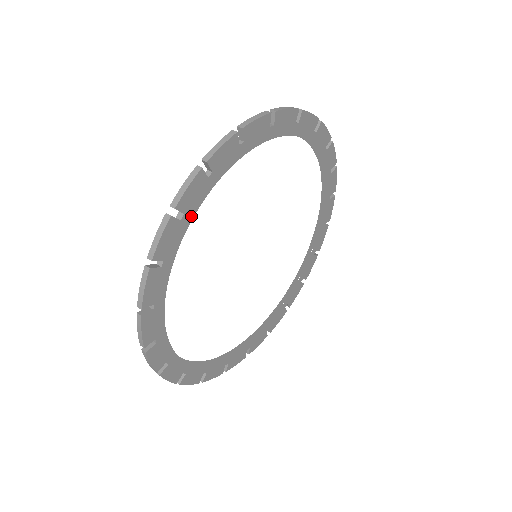
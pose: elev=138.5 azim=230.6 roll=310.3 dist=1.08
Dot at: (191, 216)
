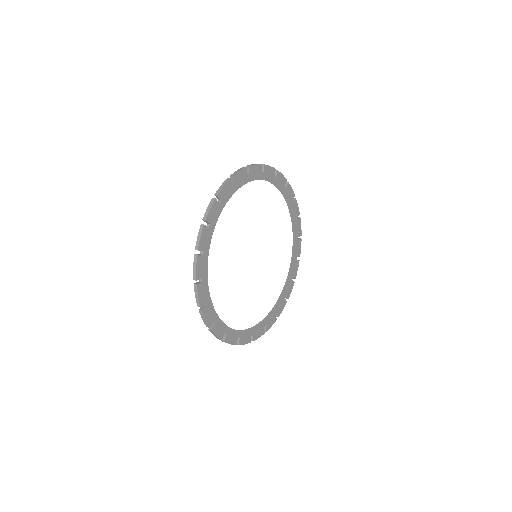
Dot at: (263, 178)
